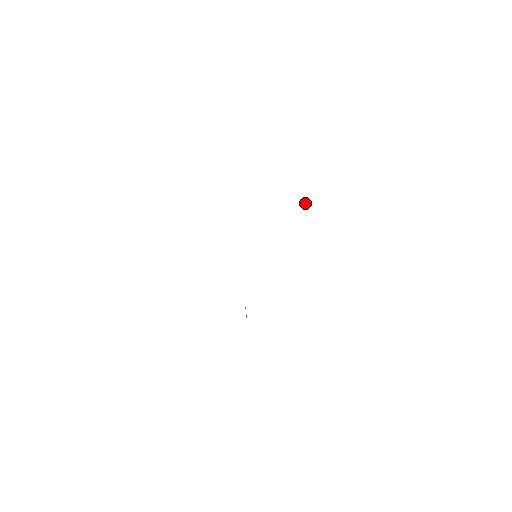
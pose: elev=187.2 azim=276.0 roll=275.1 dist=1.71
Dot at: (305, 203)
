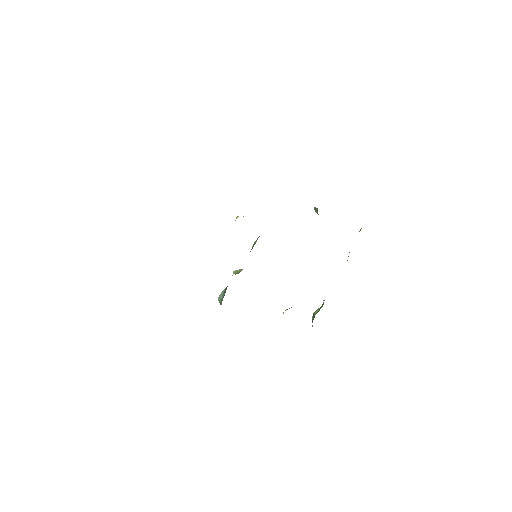
Dot at: (317, 213)
